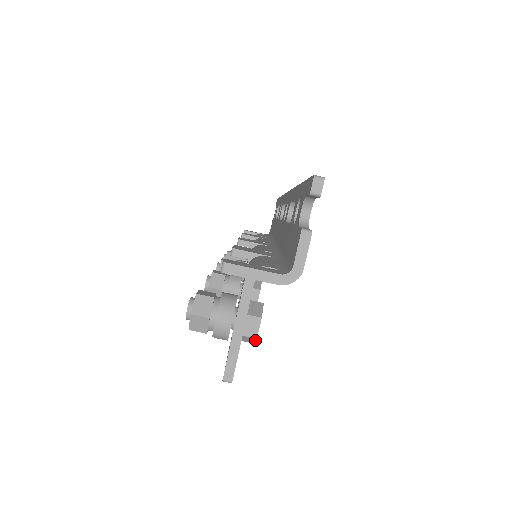
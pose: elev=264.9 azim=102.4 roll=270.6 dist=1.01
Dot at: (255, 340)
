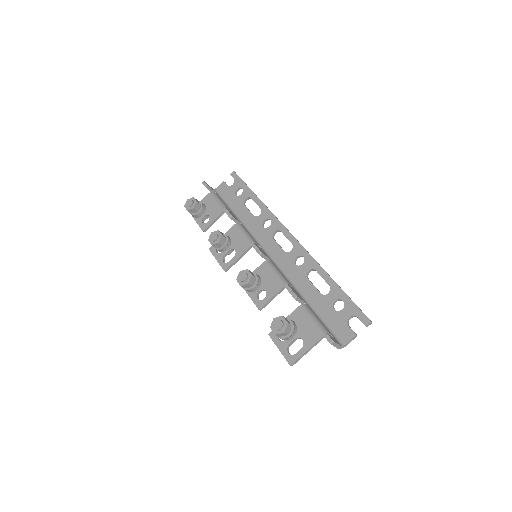
Dot at: occluded
